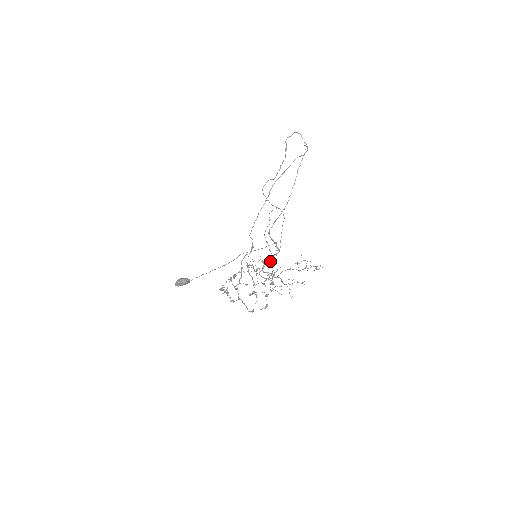
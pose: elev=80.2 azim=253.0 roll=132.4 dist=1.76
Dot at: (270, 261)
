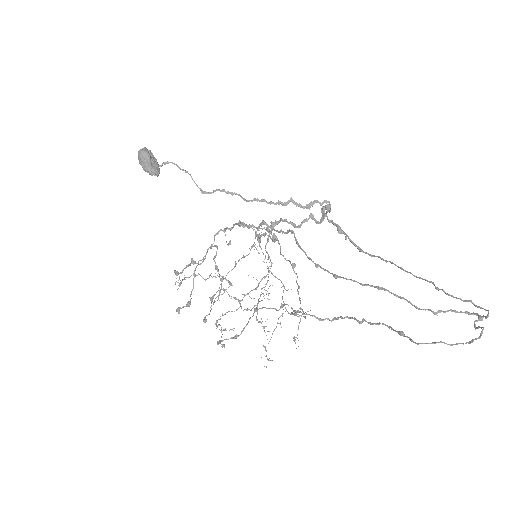
Dot at: occluded
